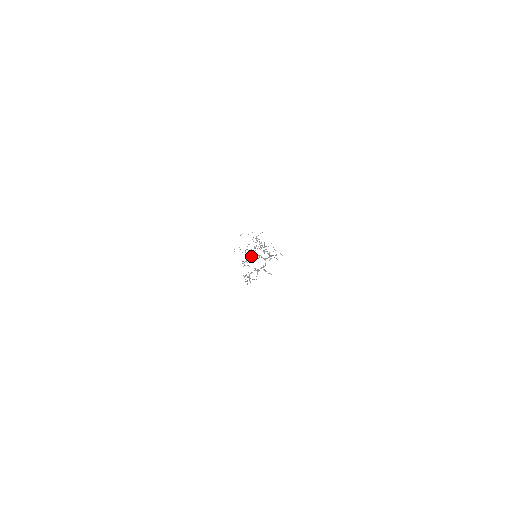
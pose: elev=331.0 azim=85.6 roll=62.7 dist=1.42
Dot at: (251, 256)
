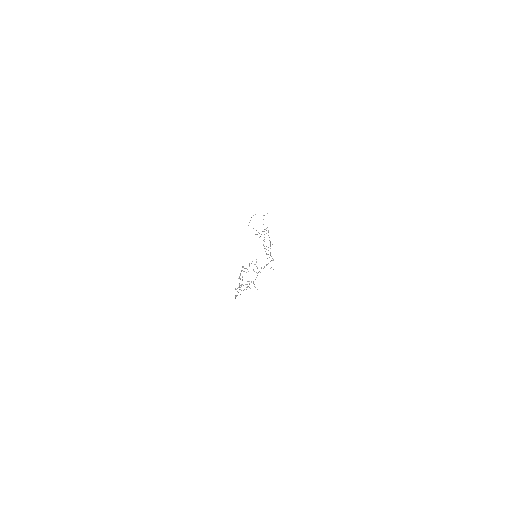
Dot at: (242, 280)
